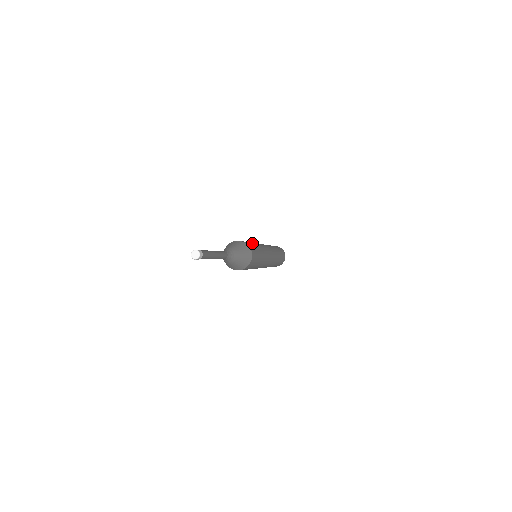
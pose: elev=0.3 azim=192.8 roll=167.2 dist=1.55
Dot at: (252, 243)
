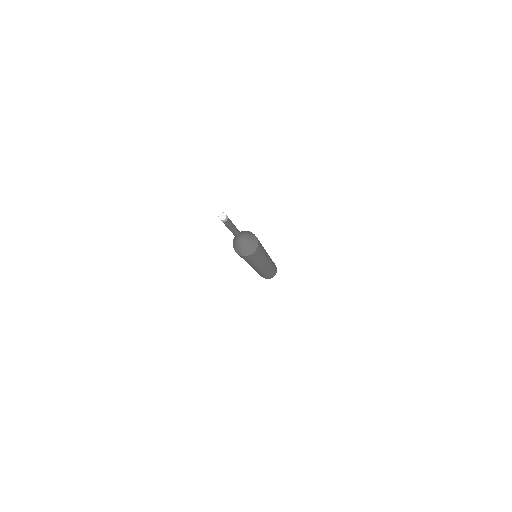
Dot at: occluded
